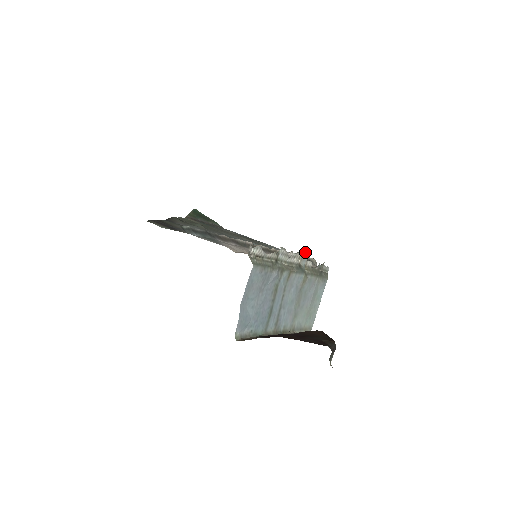
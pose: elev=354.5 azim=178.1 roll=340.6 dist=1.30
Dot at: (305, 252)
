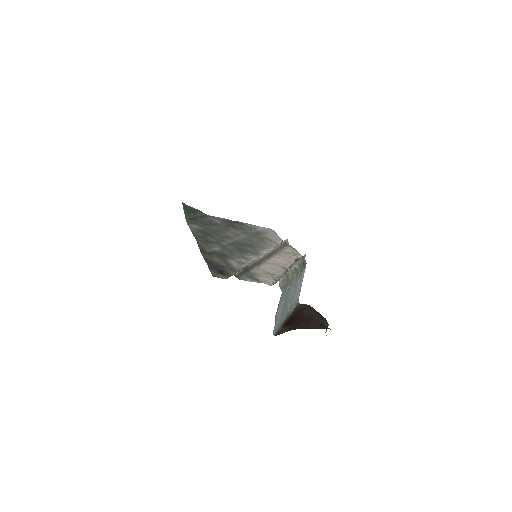
Dot at: (299, 260)
